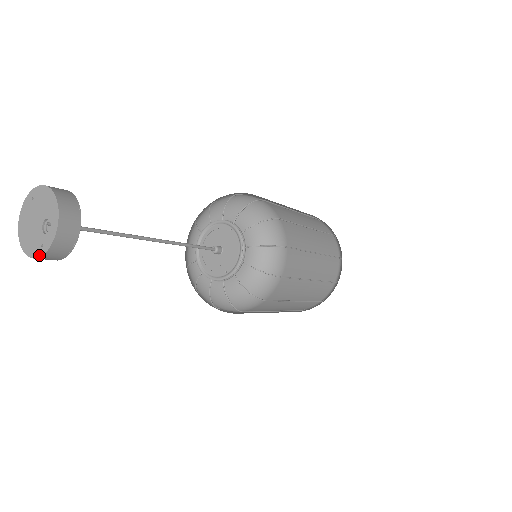
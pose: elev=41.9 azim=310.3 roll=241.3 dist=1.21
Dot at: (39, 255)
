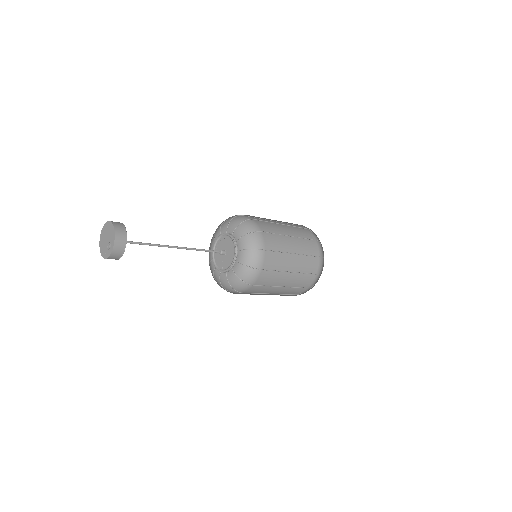
Dot at: (104, 257)
